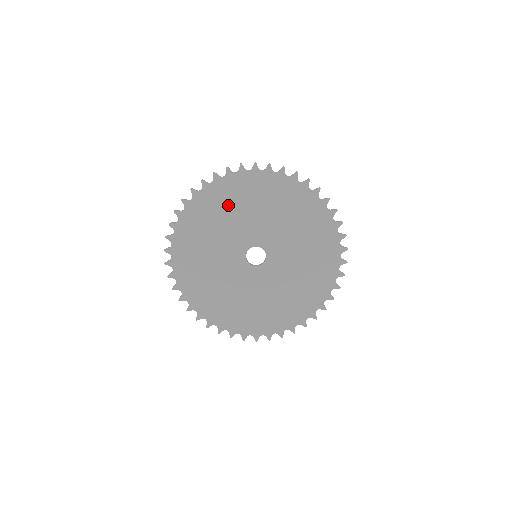
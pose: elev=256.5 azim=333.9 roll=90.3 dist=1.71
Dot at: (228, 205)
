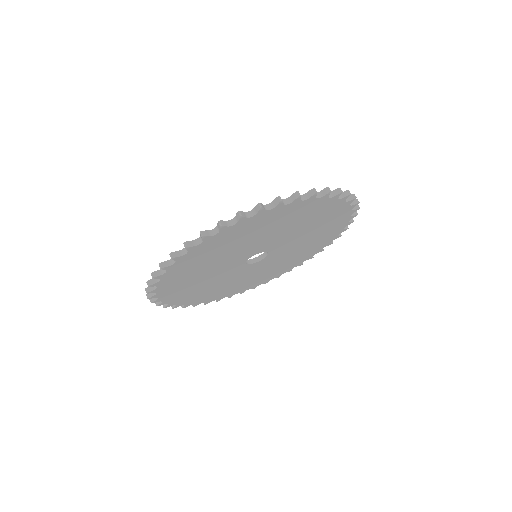
Dot at: (290, 221)
